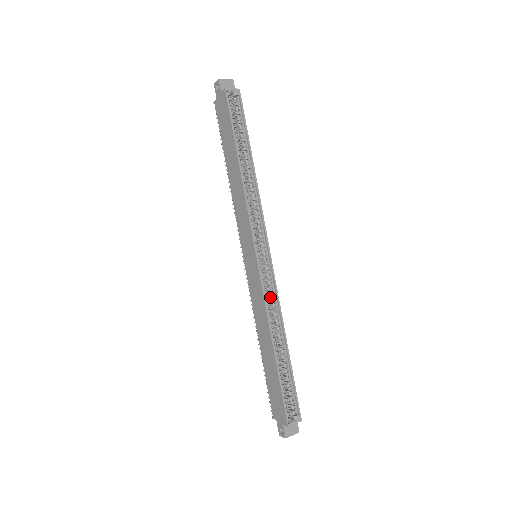
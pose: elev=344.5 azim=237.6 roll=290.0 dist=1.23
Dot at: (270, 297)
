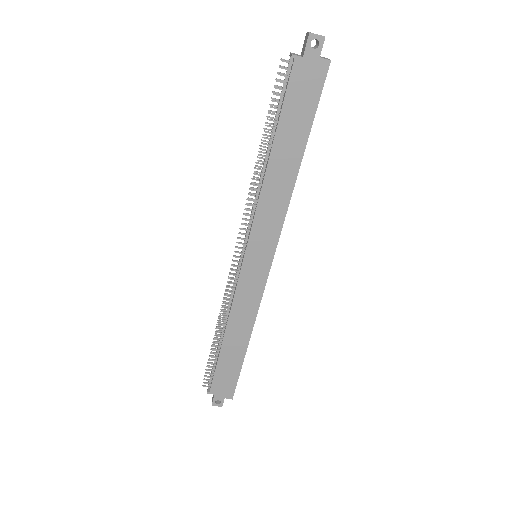
Dot at: occluded
